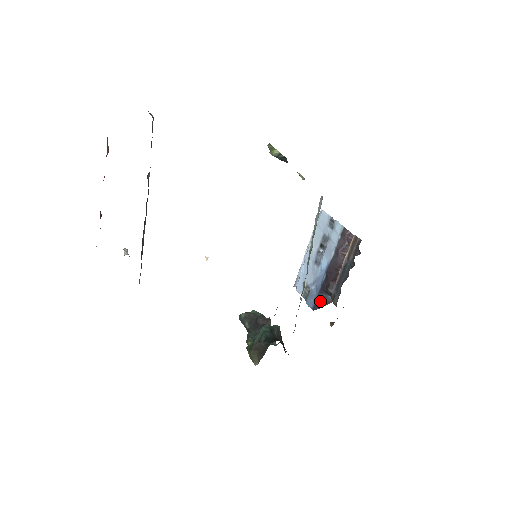
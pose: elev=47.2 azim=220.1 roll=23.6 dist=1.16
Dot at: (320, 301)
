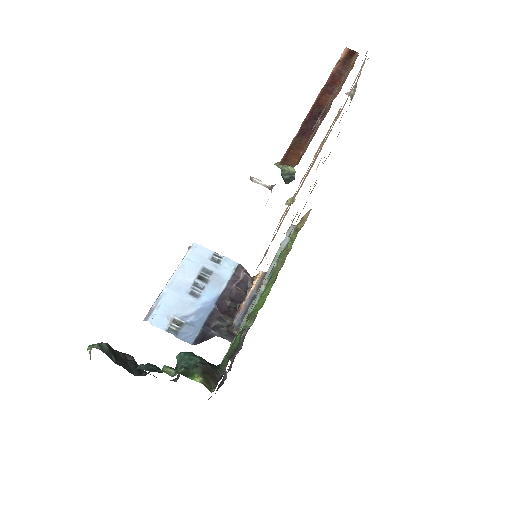
Dot at: (203, 335)
